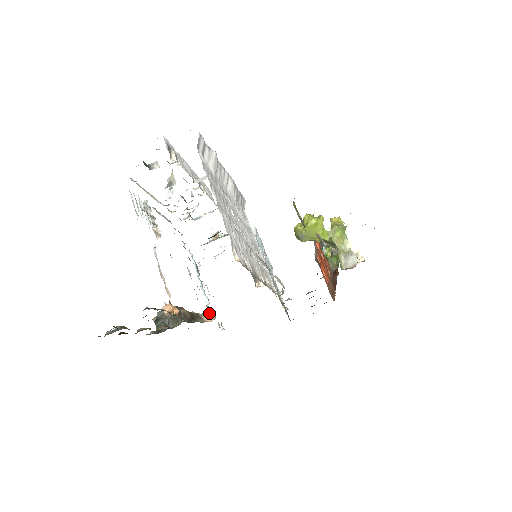
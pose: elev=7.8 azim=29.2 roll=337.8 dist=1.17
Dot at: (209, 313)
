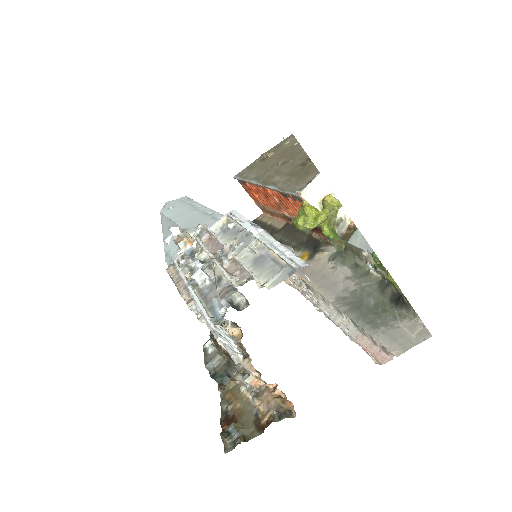
Dot at: (230, 326)
